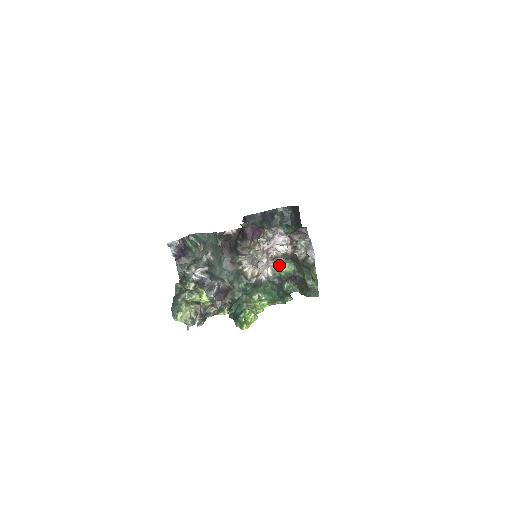
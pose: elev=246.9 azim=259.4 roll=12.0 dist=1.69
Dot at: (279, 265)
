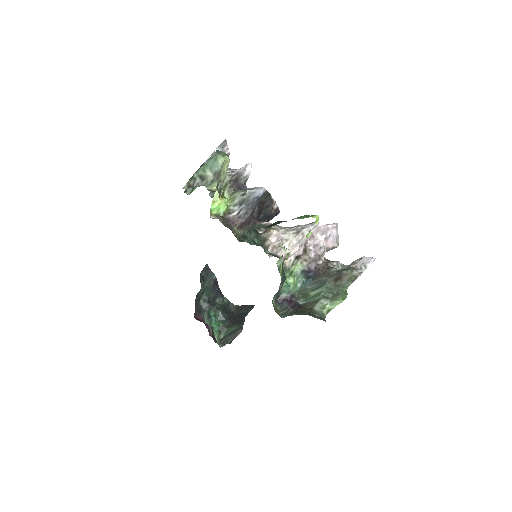
Dot at: (291, 271)
